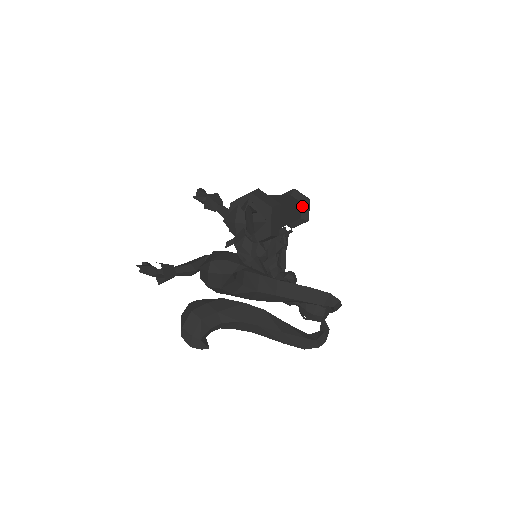
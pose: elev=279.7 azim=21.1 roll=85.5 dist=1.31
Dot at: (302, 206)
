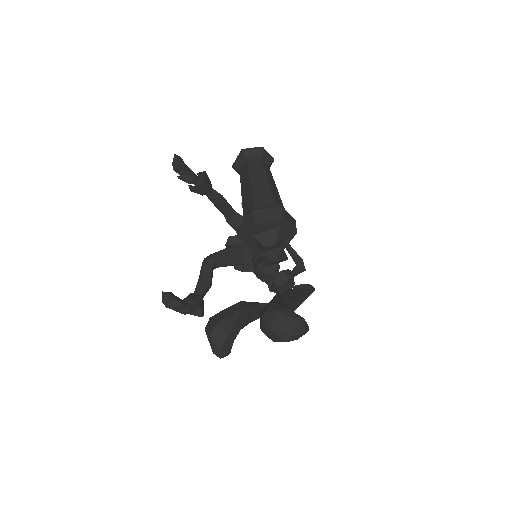
Dot at: occluded
